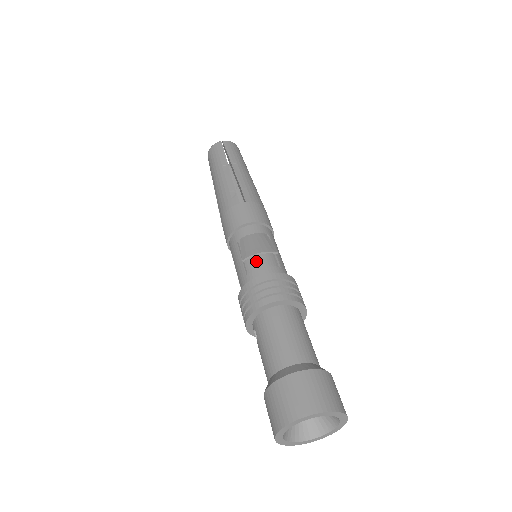
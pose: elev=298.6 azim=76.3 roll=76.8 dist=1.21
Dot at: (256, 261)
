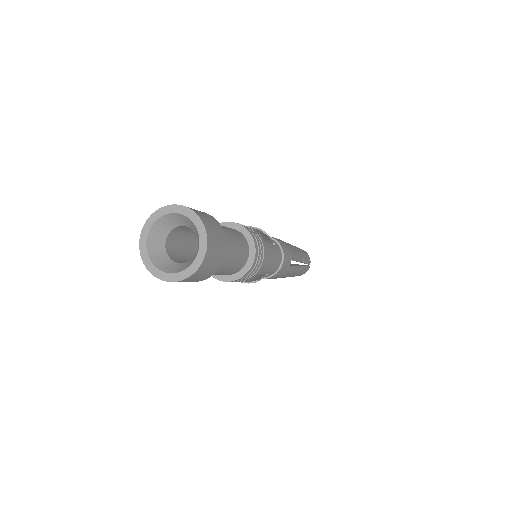
Dot at: occluded
